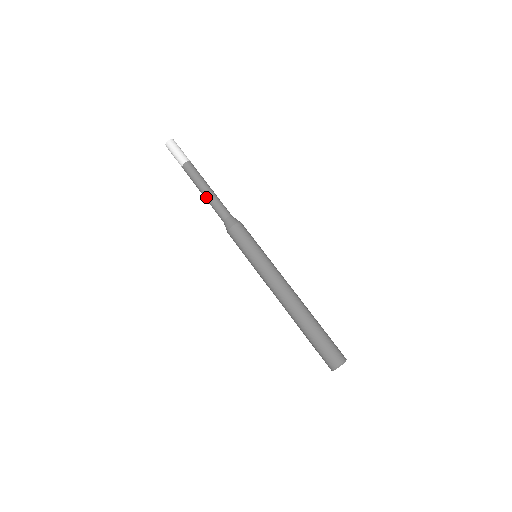
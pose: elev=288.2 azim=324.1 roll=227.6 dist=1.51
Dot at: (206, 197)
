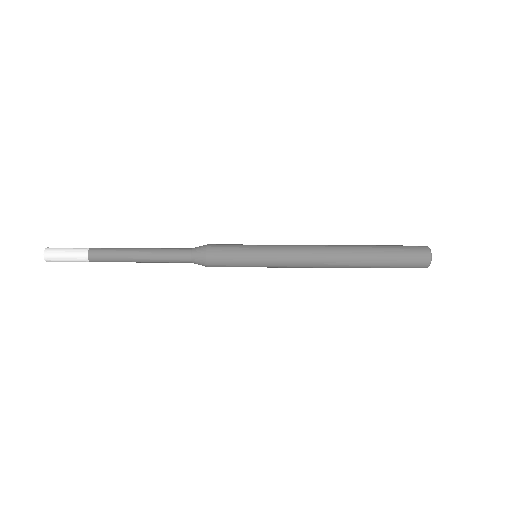
Dot at: (148, 259)
